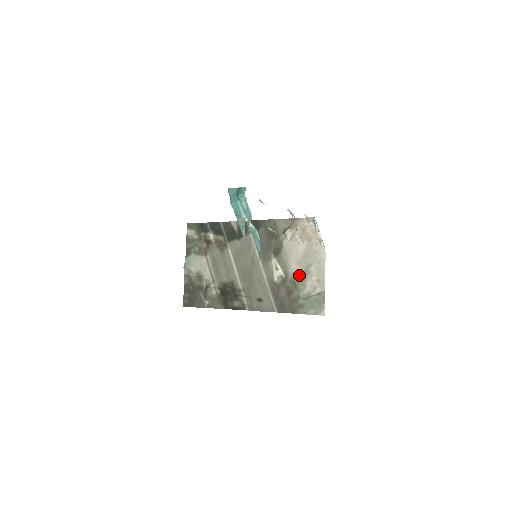
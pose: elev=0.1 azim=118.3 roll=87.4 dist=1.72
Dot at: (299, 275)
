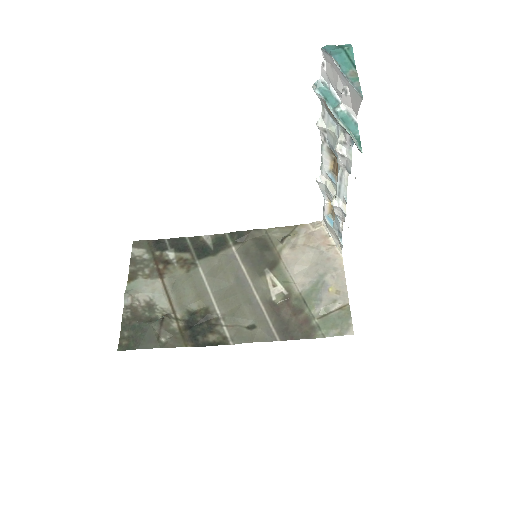
Dot at: (309, 288)
